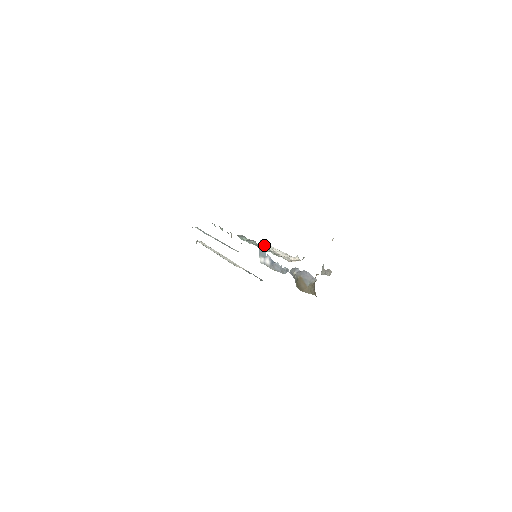
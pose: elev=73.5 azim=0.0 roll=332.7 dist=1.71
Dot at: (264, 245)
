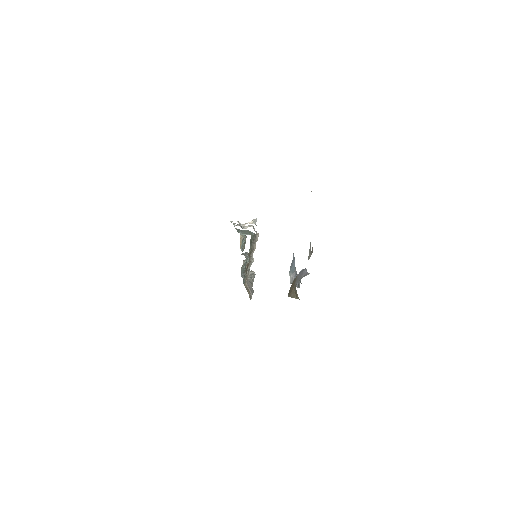
Dot at: occluded
